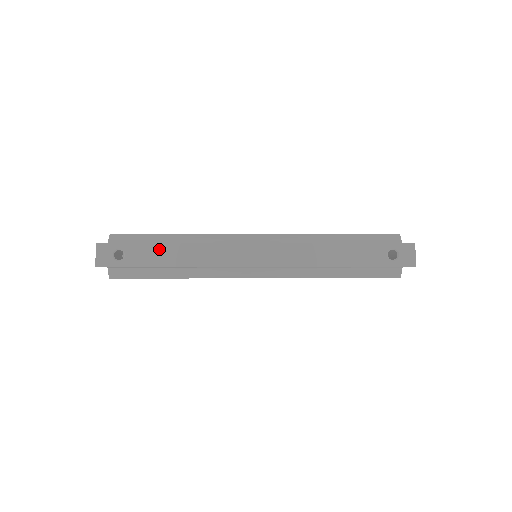
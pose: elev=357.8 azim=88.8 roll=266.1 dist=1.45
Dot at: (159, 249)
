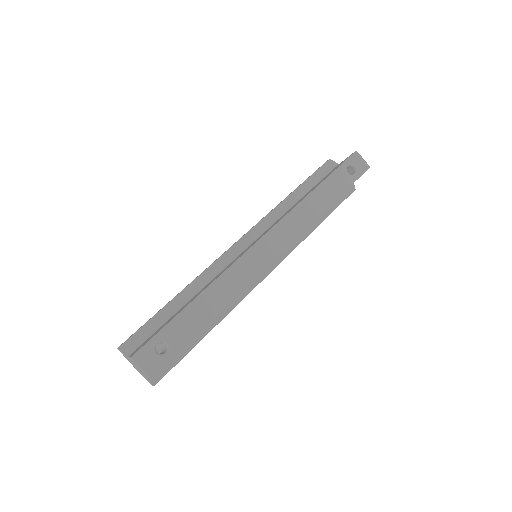
Dot at: (191, 311)
